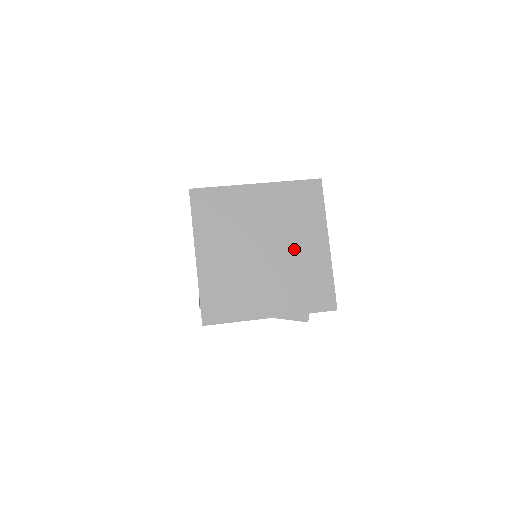
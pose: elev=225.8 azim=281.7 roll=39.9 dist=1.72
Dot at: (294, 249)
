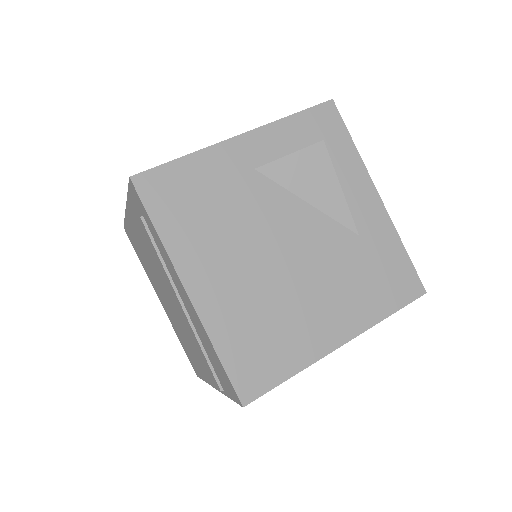
Dot at: occluded
